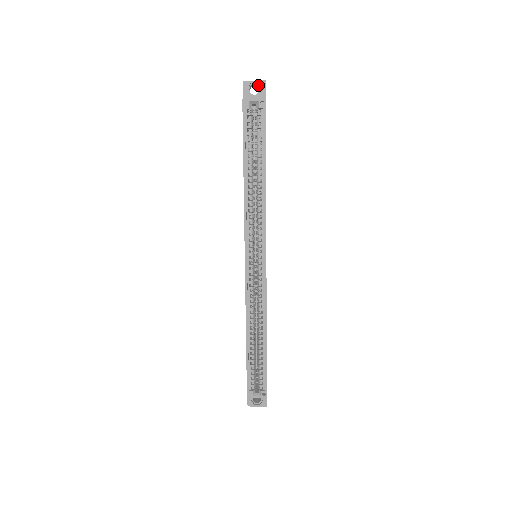
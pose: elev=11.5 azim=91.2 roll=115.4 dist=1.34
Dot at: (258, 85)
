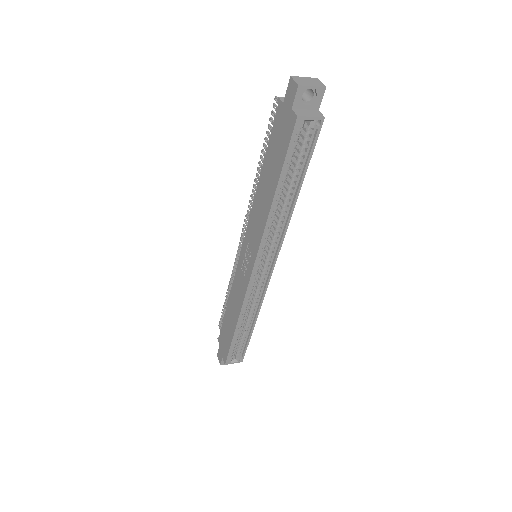
Dot at: (314, 90)
